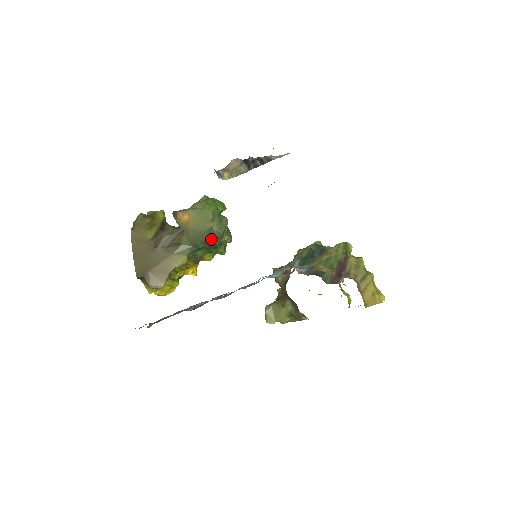
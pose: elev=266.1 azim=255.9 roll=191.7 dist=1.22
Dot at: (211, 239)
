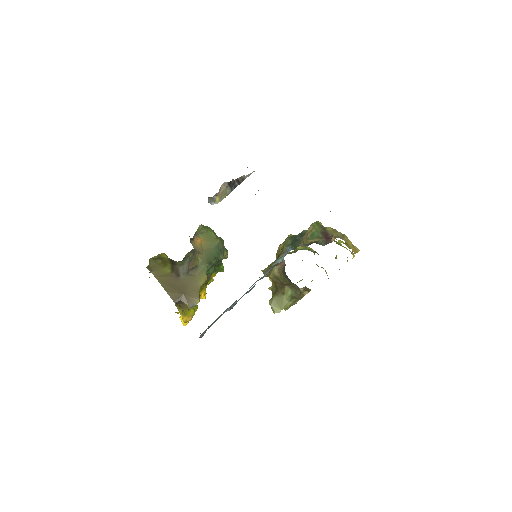
Dot at: (219, 254)
